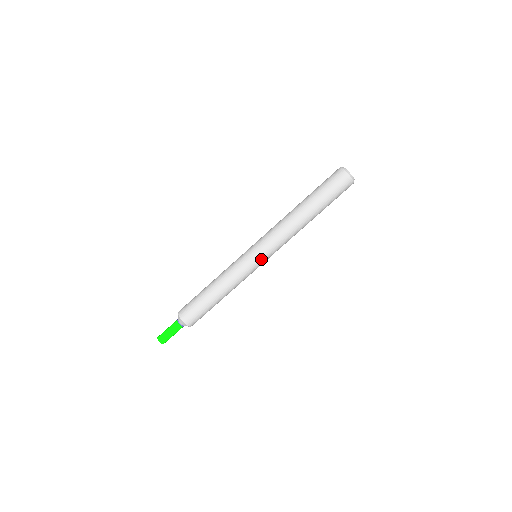
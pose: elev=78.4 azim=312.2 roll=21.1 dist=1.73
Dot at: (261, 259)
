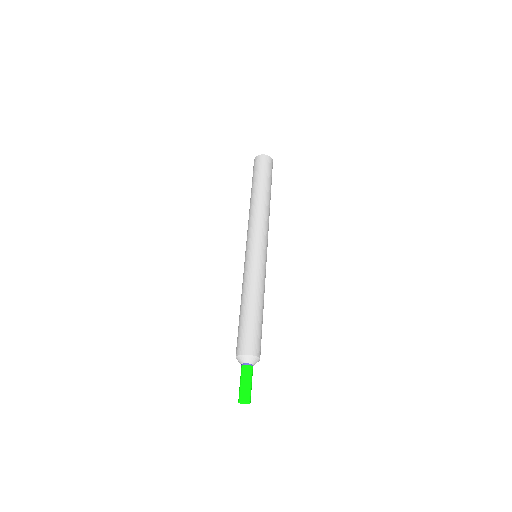
Dot at: (254, 248)
